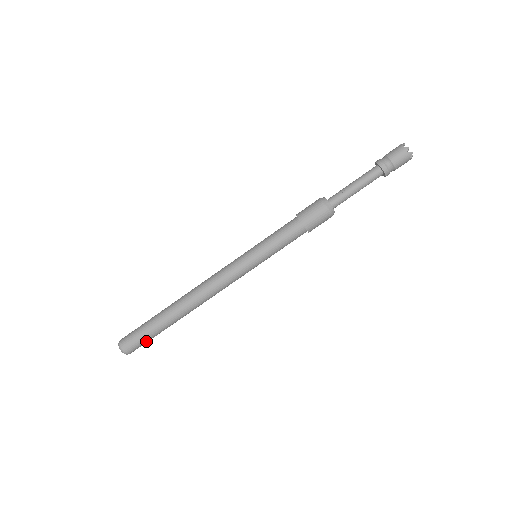
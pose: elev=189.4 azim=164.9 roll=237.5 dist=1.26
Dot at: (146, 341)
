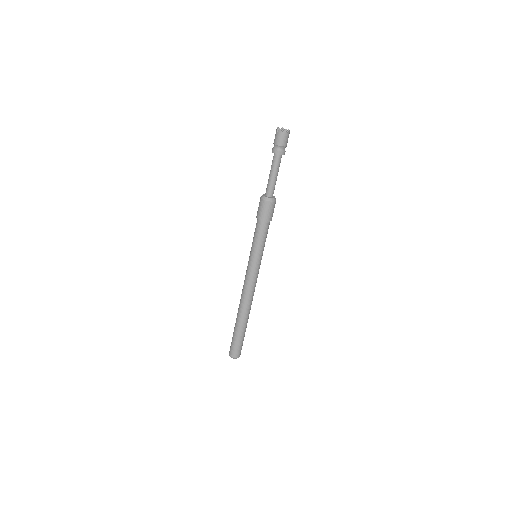
Dot at: occluded
